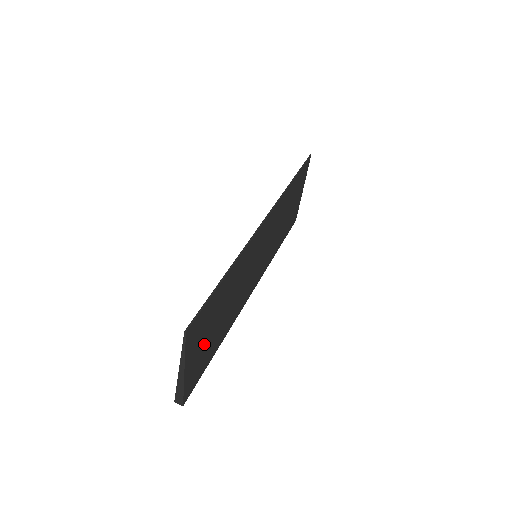
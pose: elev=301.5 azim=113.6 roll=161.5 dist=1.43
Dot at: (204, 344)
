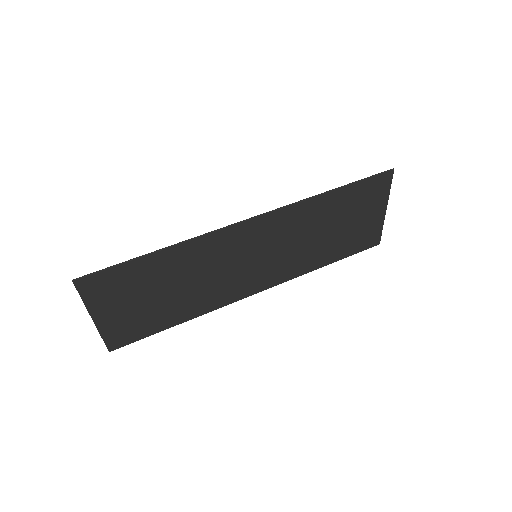
Dot at: (133, 308)
